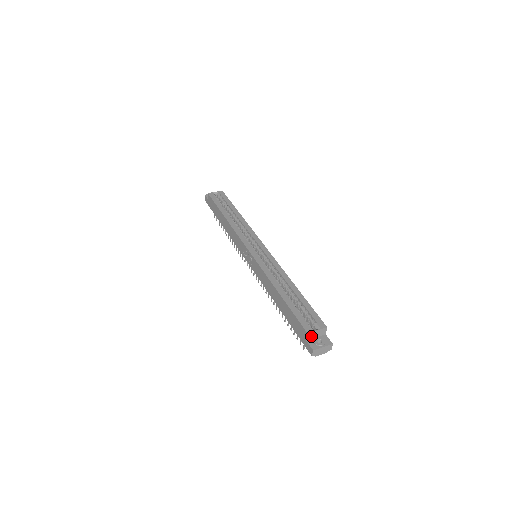
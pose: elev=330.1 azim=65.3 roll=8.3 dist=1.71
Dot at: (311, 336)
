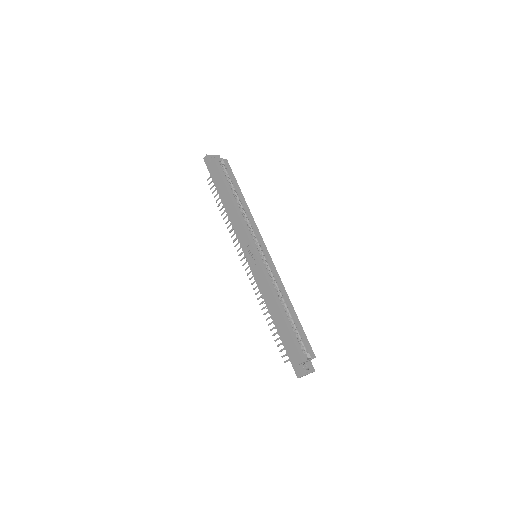
Dot at: (303, 363)
